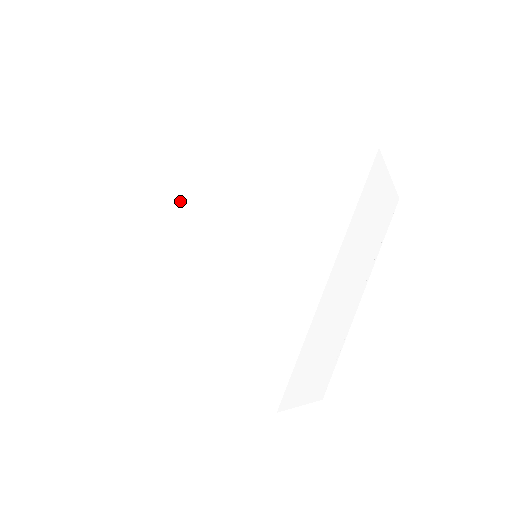
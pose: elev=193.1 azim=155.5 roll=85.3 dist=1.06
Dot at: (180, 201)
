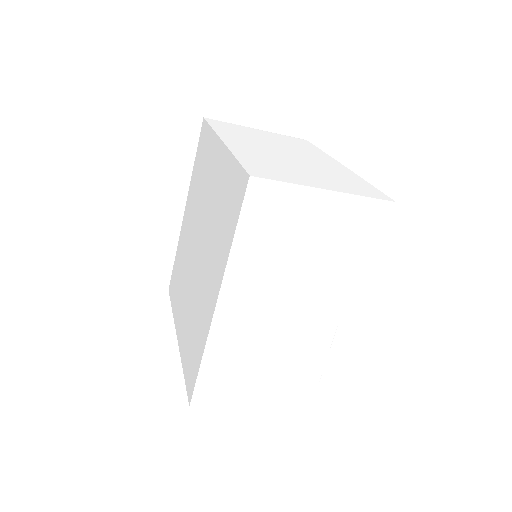
Dot at: (192, 205)
